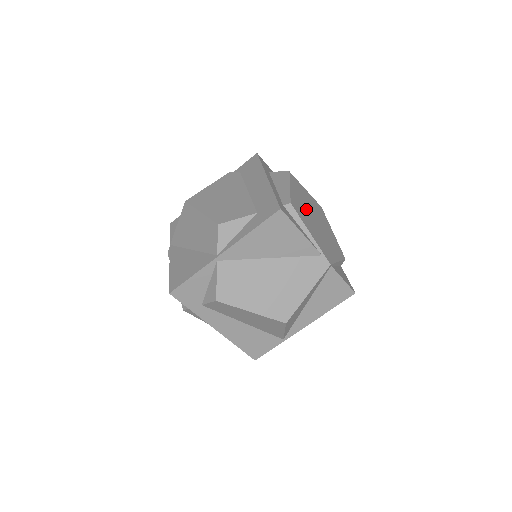
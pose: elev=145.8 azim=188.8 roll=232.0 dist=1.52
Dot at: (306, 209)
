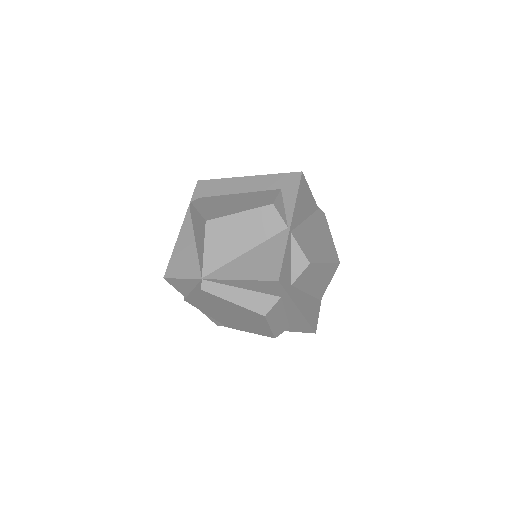
Dot at: occluded
